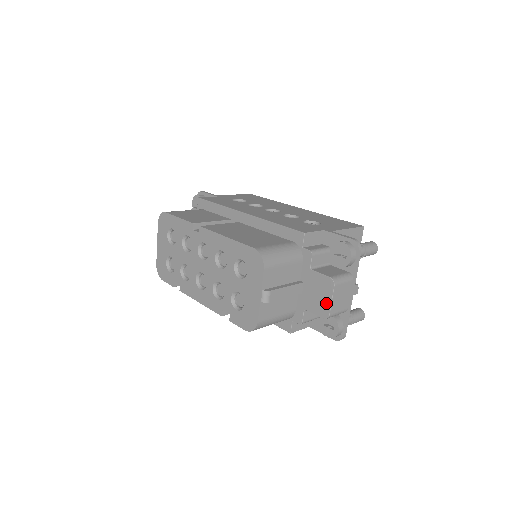
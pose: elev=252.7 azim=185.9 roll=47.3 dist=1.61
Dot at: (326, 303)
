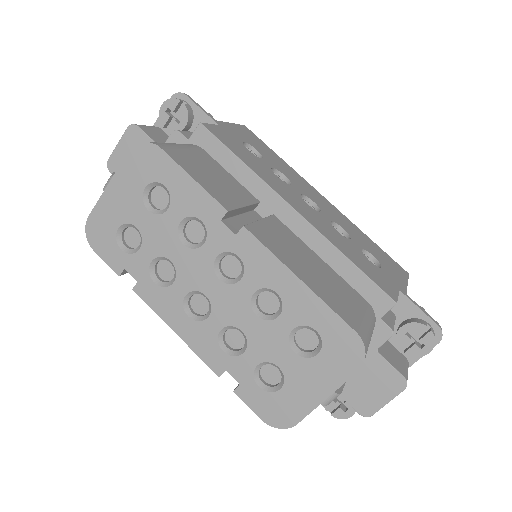
Dot at: (377, 401)
